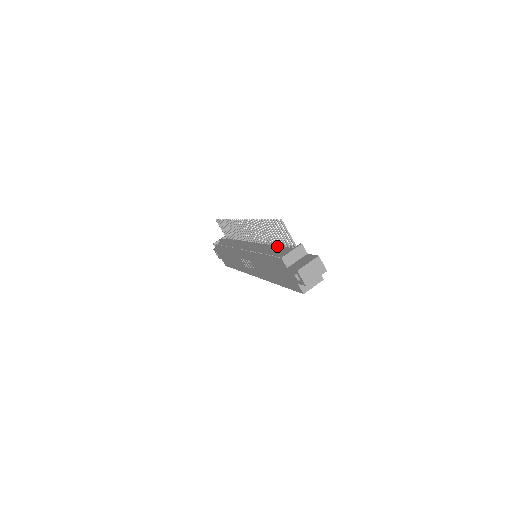
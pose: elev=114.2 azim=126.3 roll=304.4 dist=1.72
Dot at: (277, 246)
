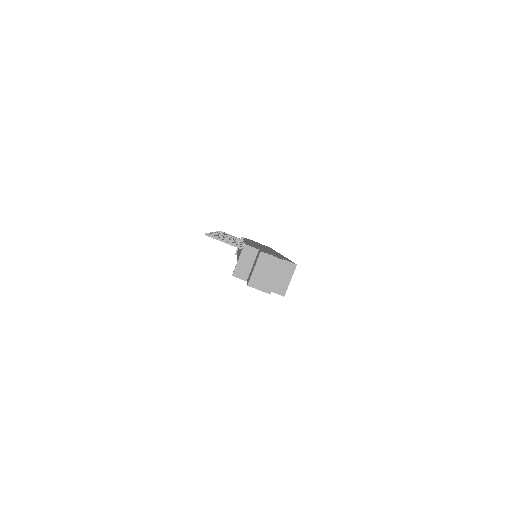
Dot at: occluded
